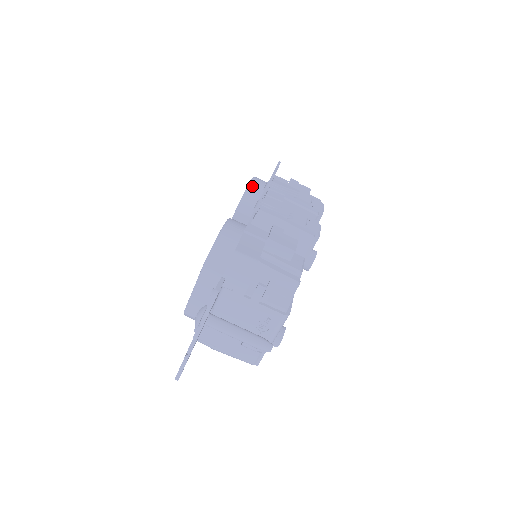
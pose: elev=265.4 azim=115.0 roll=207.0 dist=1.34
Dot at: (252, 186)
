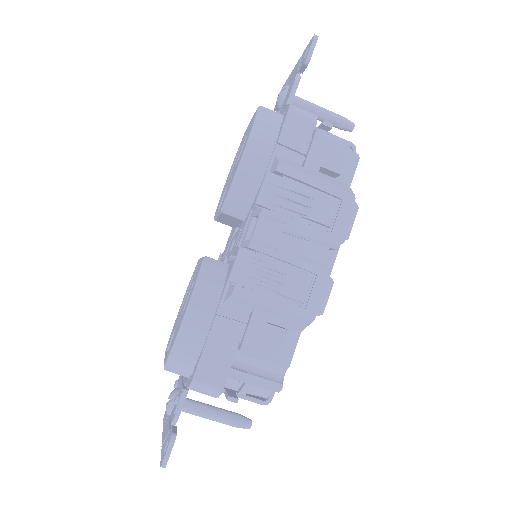
Dot at: (244, 171)
